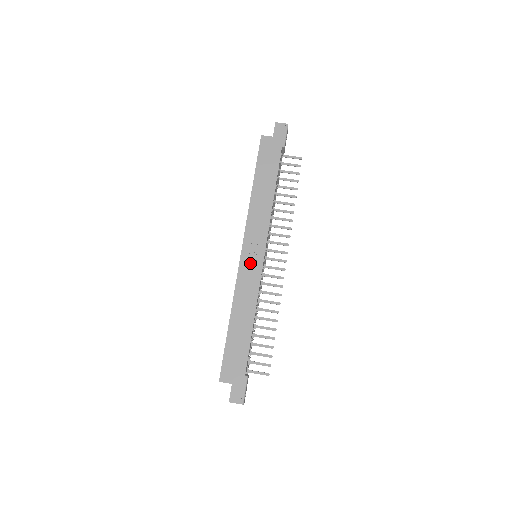
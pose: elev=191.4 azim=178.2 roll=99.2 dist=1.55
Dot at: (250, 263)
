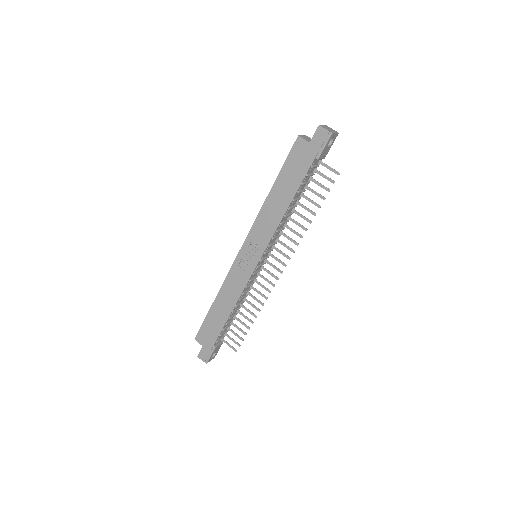
Dot at: (244, 264)
